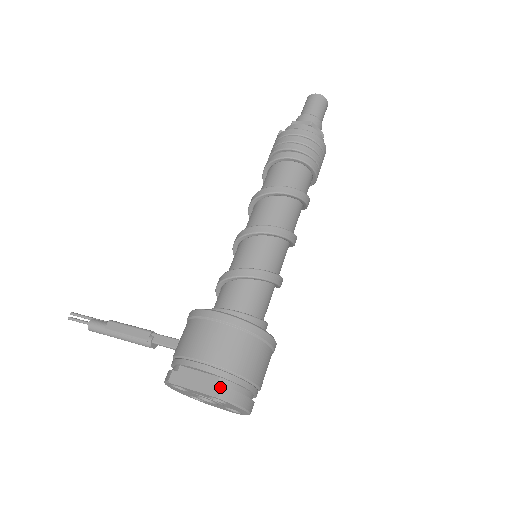
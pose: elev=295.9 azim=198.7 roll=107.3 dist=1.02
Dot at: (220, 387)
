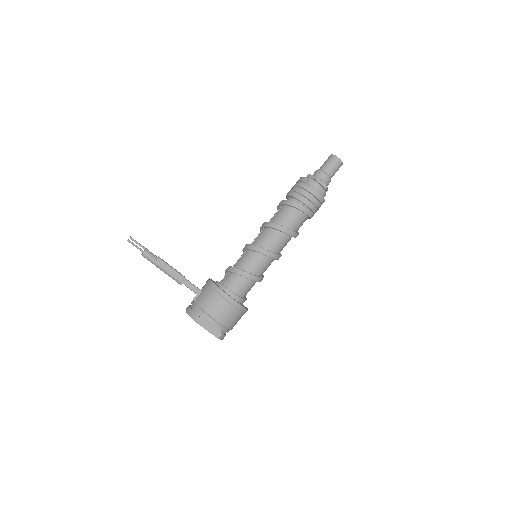
Dot at: (221, 334)
